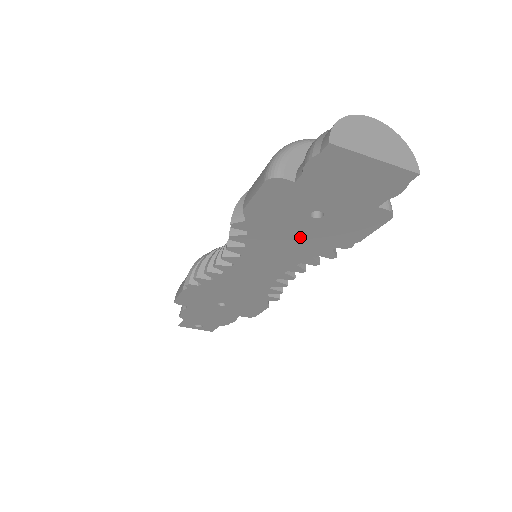
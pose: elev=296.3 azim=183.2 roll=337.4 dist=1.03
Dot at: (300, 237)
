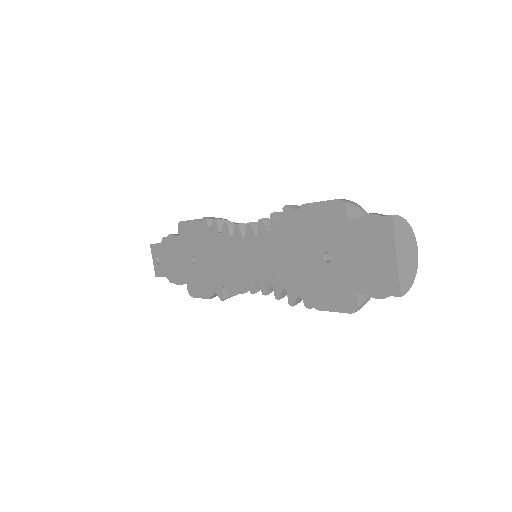
Dot at: (299, 263)
